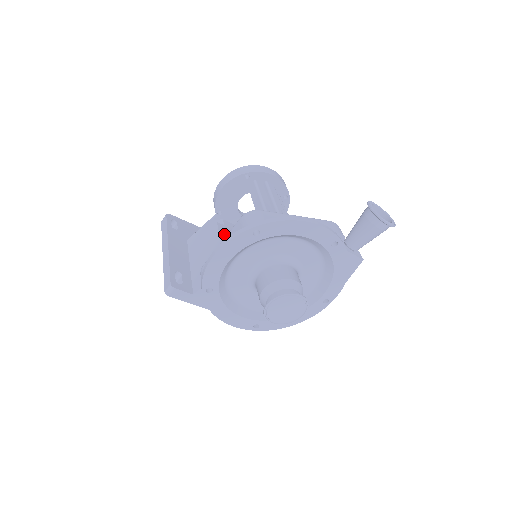
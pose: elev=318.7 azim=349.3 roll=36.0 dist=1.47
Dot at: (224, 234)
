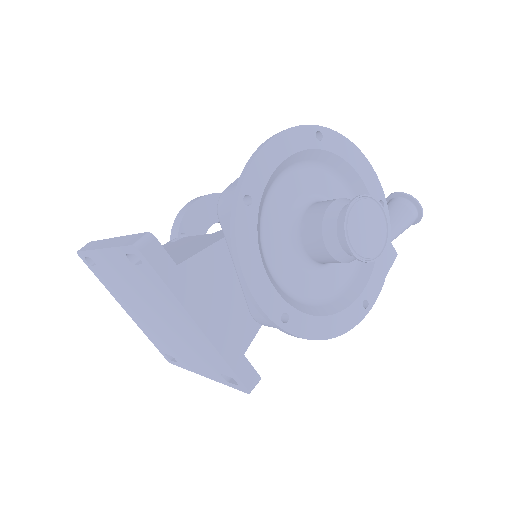
Dot at: occluded
